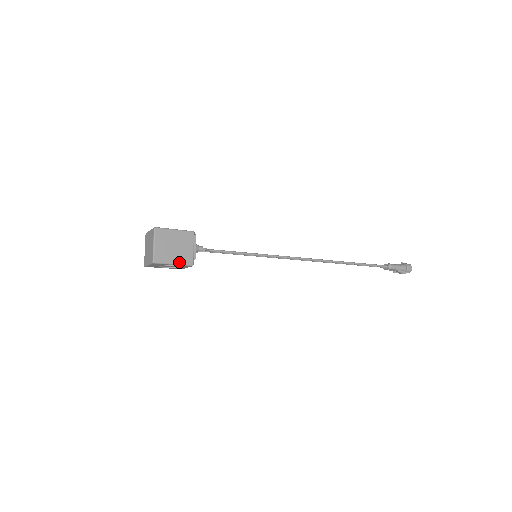
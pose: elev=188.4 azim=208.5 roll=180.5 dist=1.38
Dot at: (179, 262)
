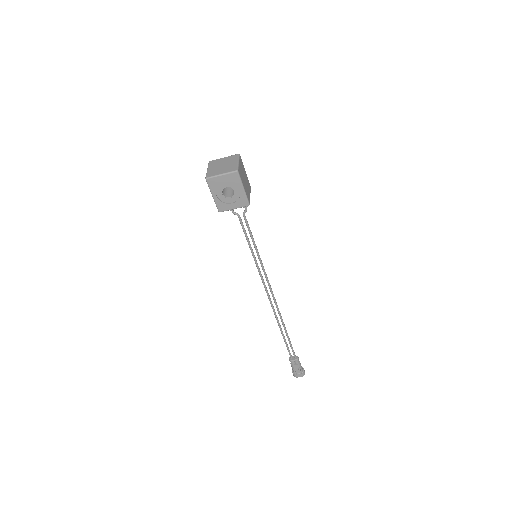
Dot at: (246, 192)
